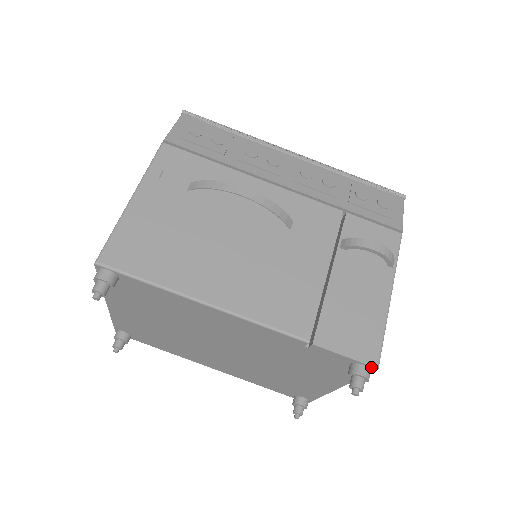
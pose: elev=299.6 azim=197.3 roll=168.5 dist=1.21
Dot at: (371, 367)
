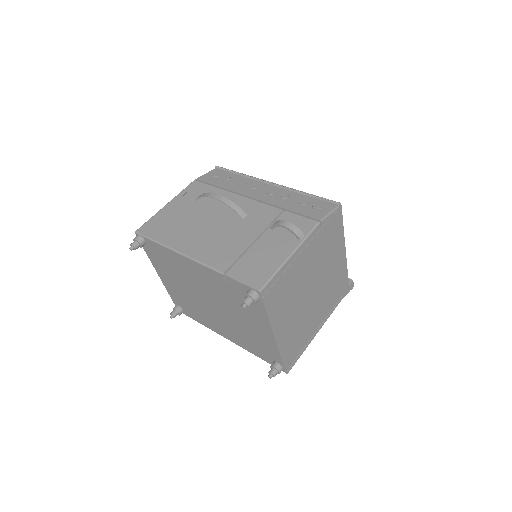
Dot at: (256, 291)
